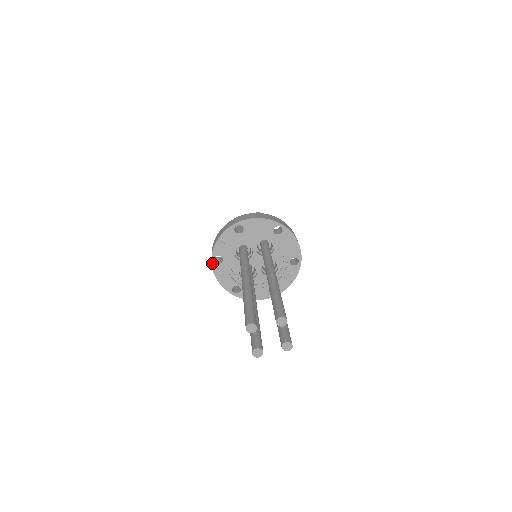
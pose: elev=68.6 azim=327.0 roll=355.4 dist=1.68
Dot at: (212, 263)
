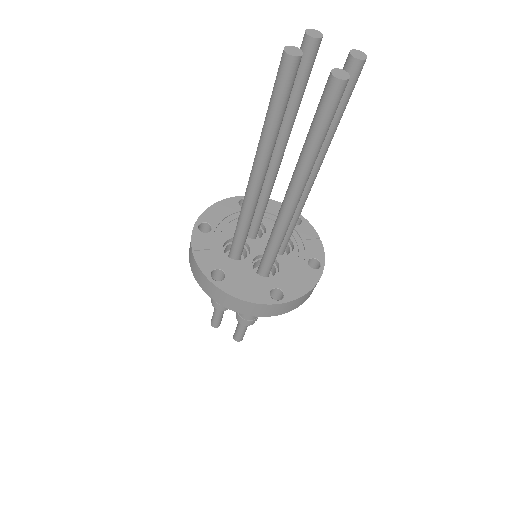
Dot at: (214, 284)
